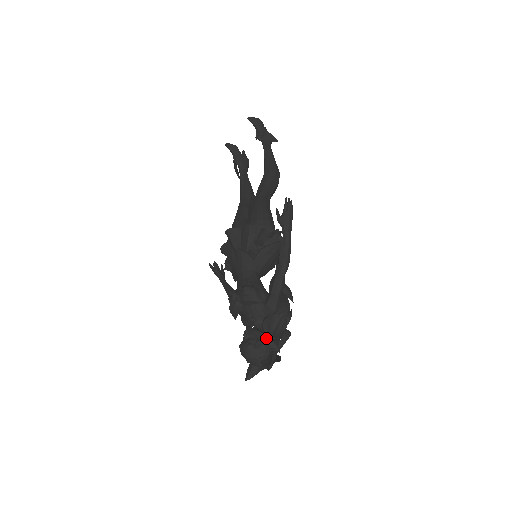
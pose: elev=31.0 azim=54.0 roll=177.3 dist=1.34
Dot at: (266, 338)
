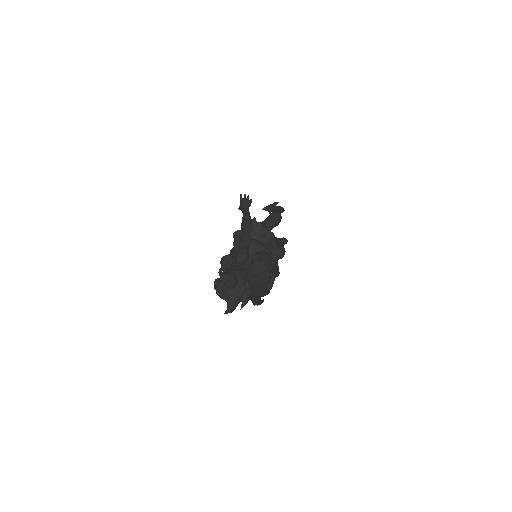
Dot at: (226, 268)
